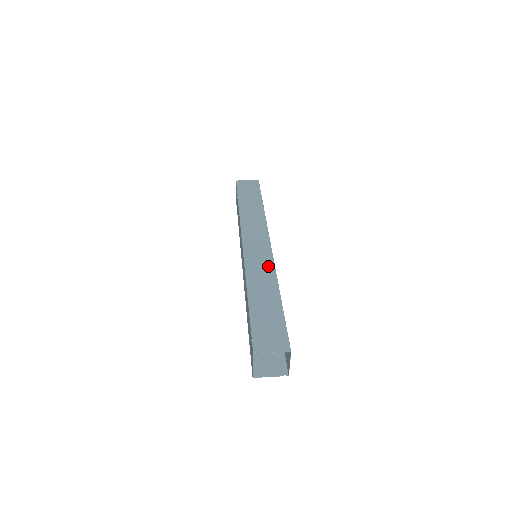
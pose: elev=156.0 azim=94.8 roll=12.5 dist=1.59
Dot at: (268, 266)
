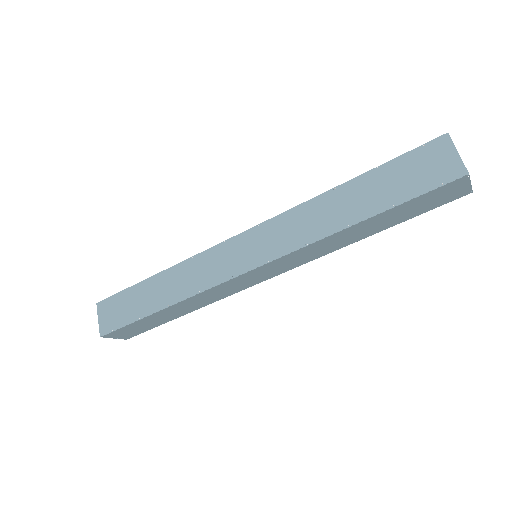
Dot at: occluded
